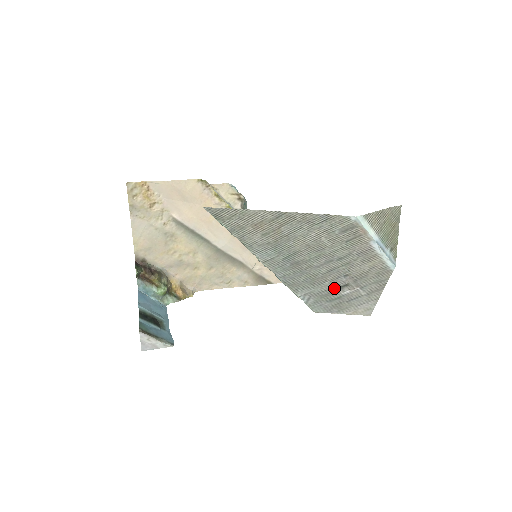
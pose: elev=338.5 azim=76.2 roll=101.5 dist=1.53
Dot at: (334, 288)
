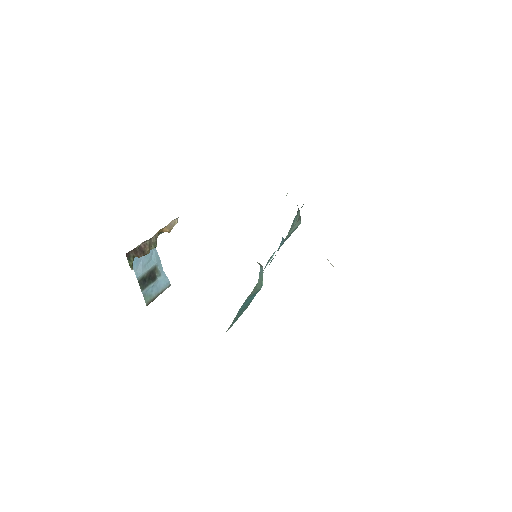
Dot at: occluded
